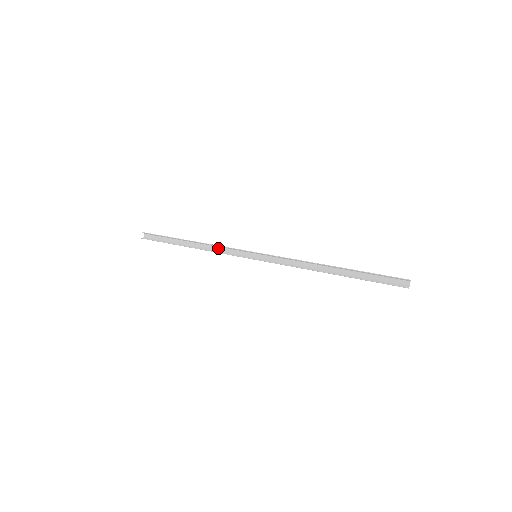
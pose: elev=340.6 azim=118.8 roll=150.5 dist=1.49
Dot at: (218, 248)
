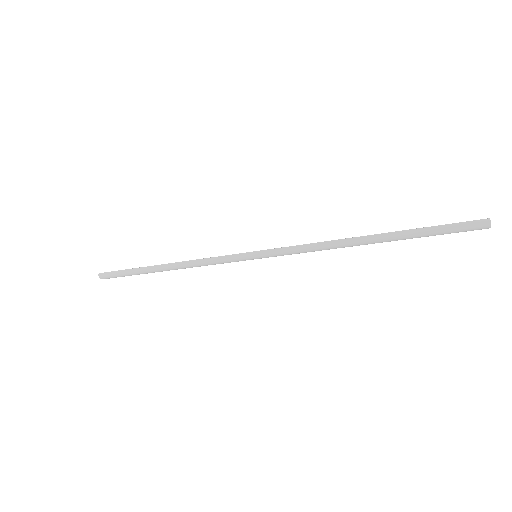
Dot at: (203, 265)
